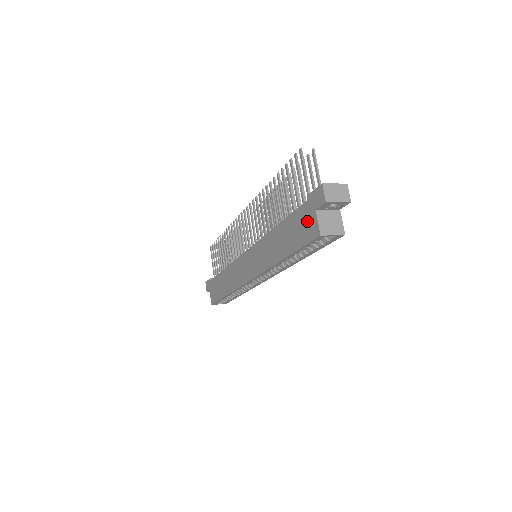
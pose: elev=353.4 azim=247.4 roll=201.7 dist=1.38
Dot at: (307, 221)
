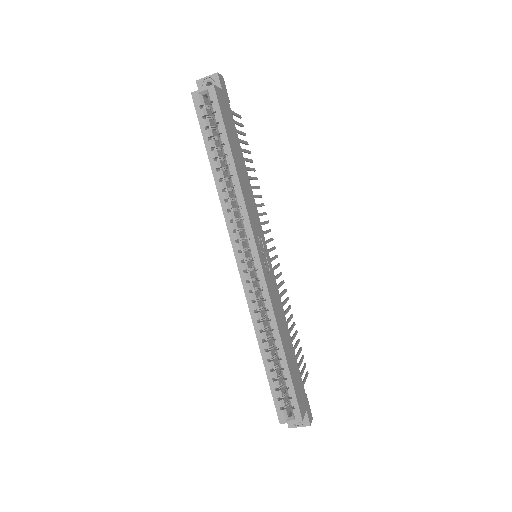
Dot at: occluded
